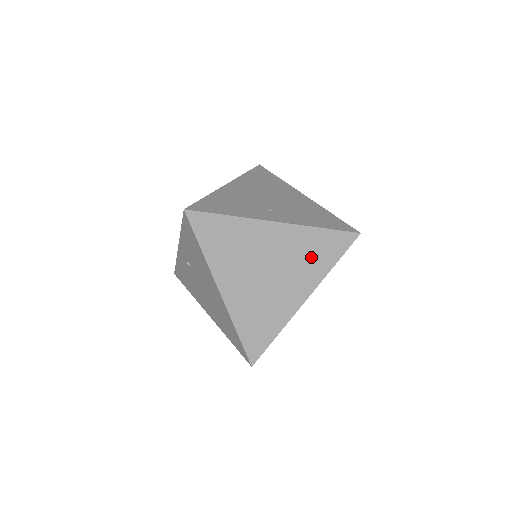
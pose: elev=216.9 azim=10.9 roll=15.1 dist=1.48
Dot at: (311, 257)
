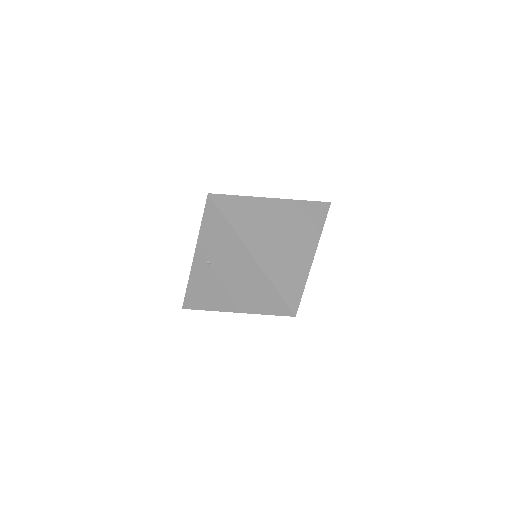
Dot at: (306, 221)
